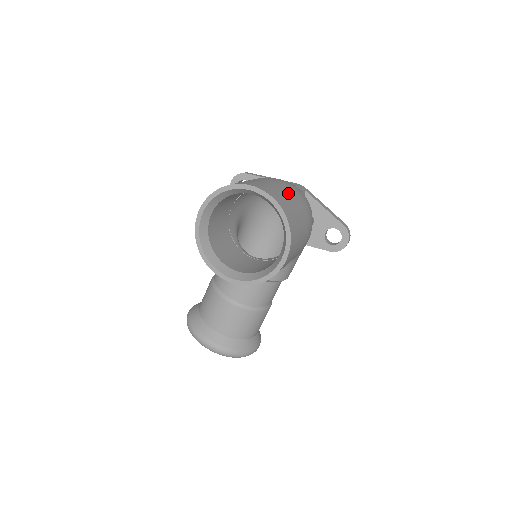
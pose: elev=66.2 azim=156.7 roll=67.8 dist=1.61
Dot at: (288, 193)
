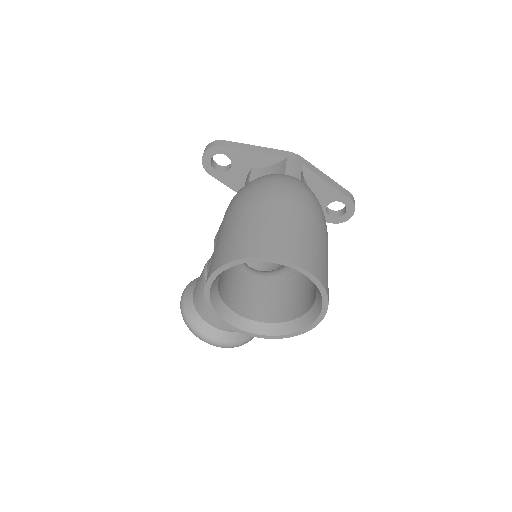
Dot at: (310, 230)
